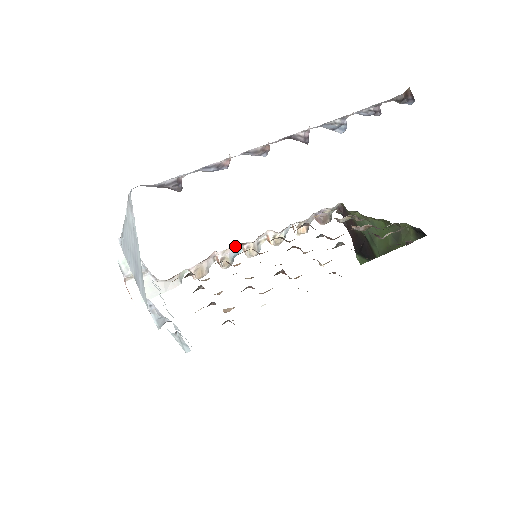
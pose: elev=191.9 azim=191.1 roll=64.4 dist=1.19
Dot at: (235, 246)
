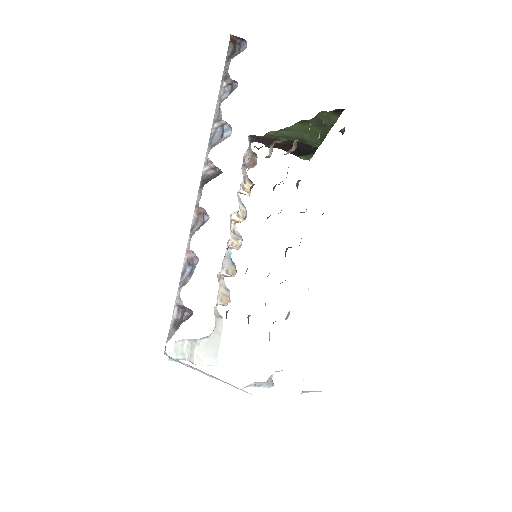
Dot at: occluded
